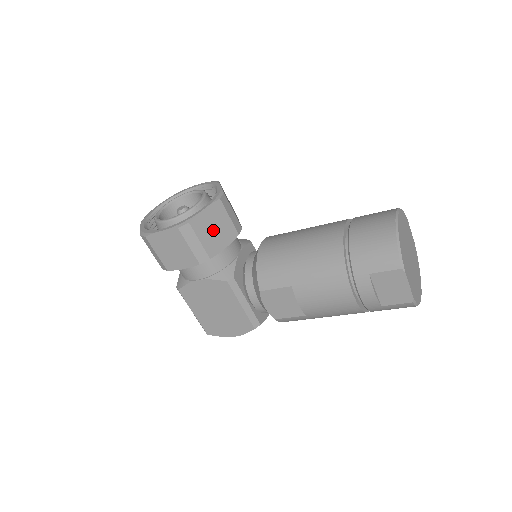
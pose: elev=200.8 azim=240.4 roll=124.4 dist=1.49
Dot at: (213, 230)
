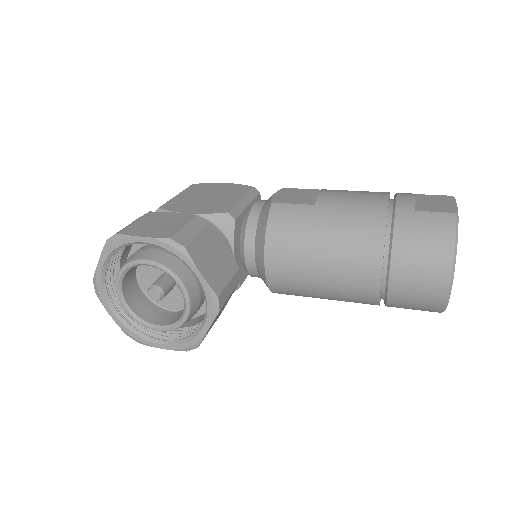
Dot at: (218, 315)
